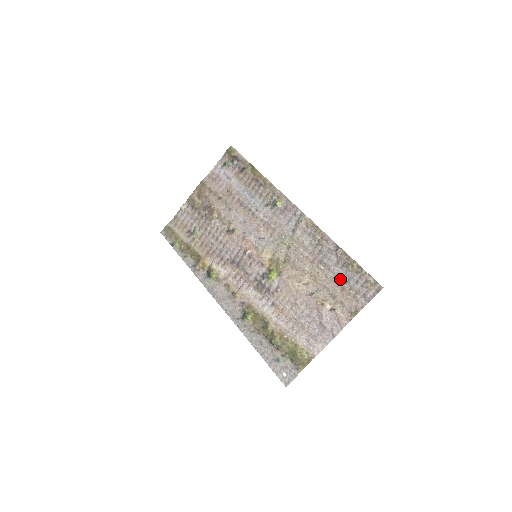
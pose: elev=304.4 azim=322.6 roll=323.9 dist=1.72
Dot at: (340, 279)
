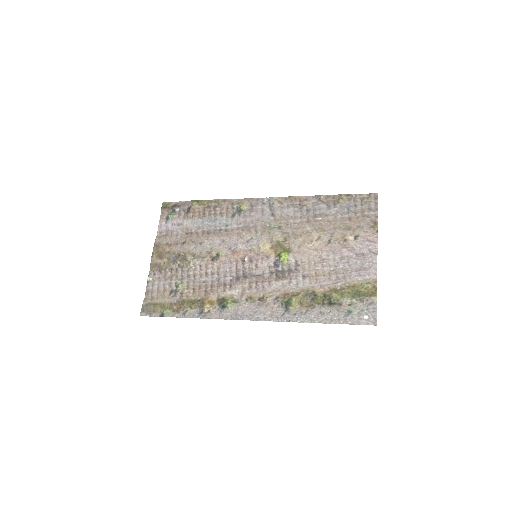
Dot at: (341, 214)
